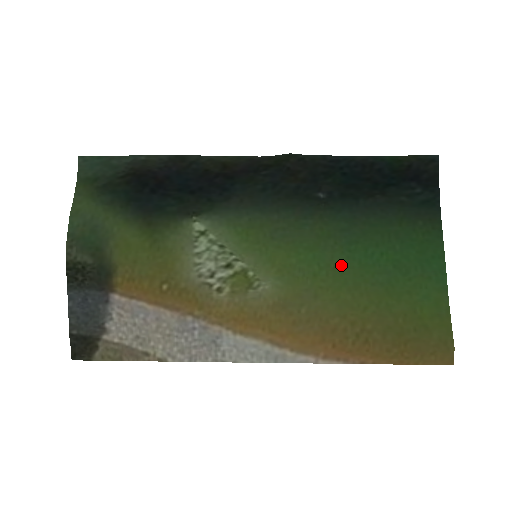
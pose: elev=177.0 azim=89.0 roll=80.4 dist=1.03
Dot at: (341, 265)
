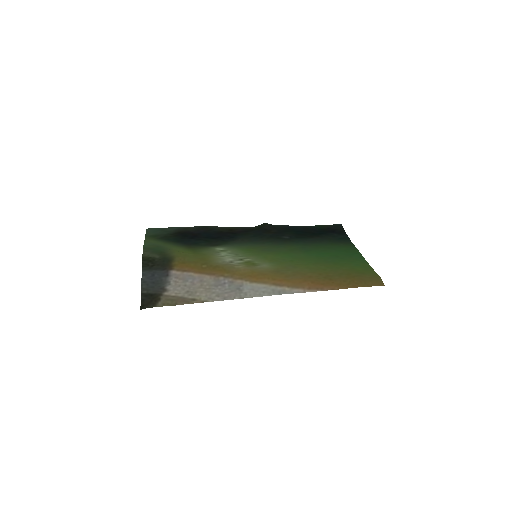
Dot at: (305, 257)
